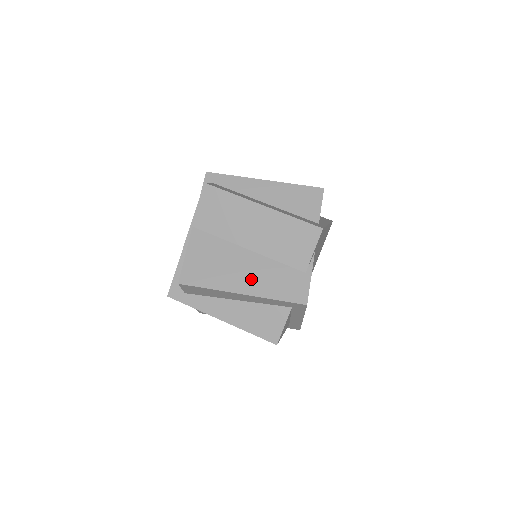
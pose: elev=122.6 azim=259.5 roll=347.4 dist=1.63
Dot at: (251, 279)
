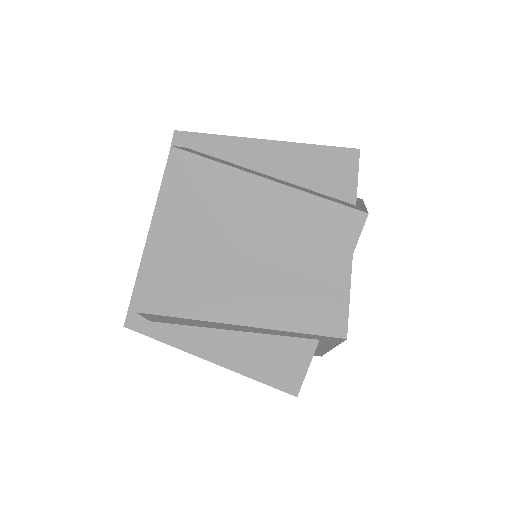
Dot at: (254, 299)
